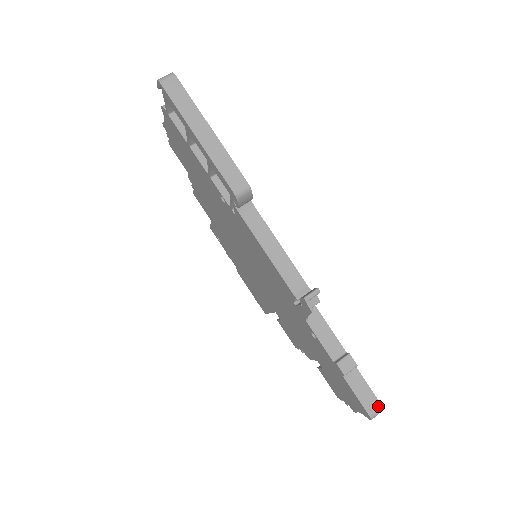
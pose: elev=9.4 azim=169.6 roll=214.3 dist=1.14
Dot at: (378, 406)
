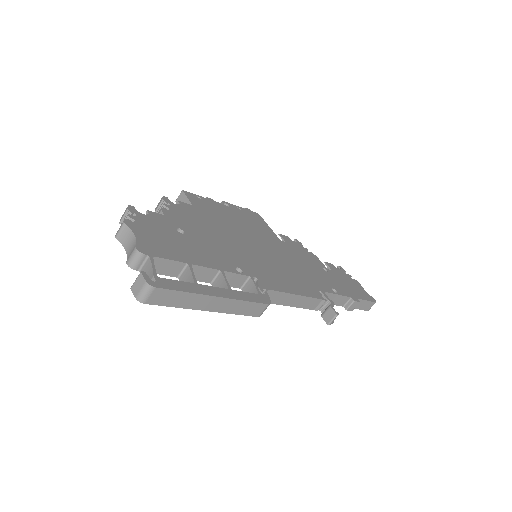
Dot at: (373, 304)
